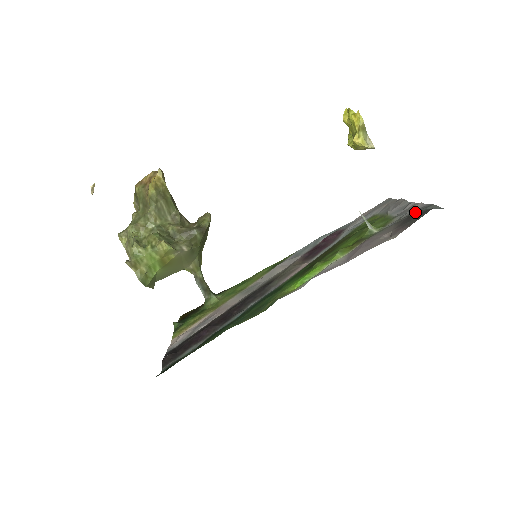
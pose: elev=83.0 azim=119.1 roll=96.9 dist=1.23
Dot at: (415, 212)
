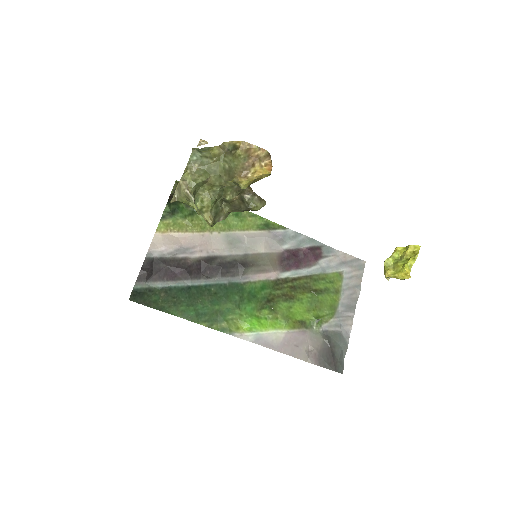
Dot at: (338, 341)
